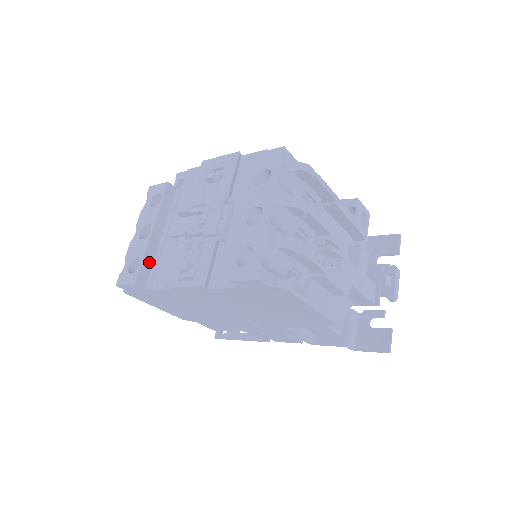
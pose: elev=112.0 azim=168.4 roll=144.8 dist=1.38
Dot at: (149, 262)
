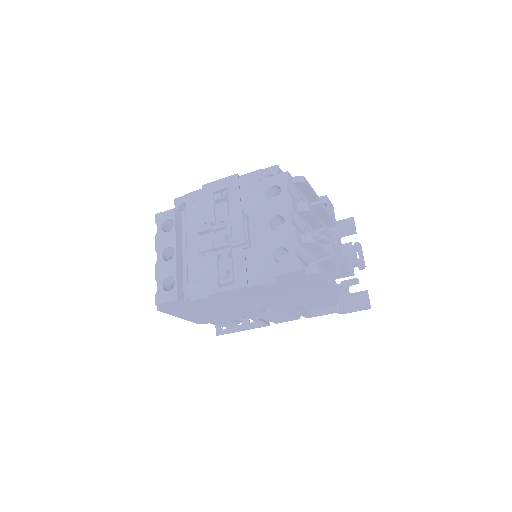
Dot at: (180, 278)
